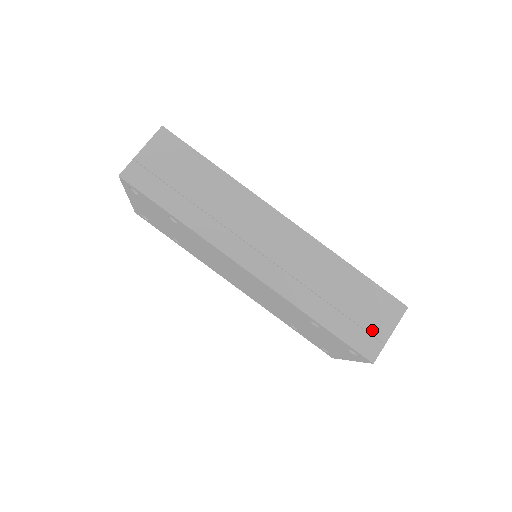
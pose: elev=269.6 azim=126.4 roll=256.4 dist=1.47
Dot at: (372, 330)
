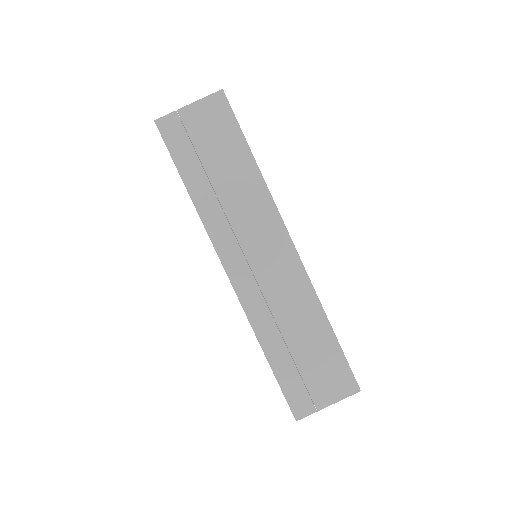
Dot at: (313, 392)
